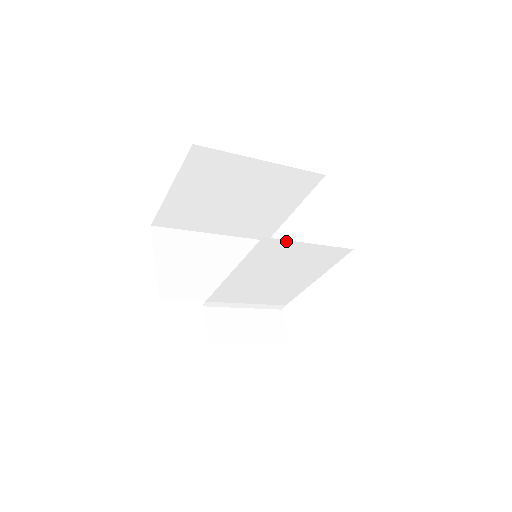
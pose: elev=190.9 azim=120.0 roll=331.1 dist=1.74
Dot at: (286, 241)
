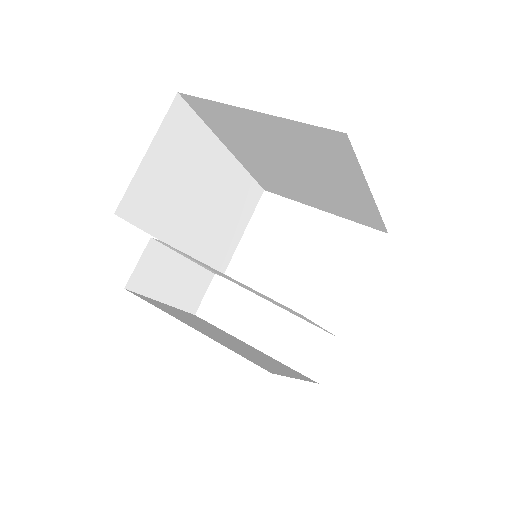
Dot at: occluded
